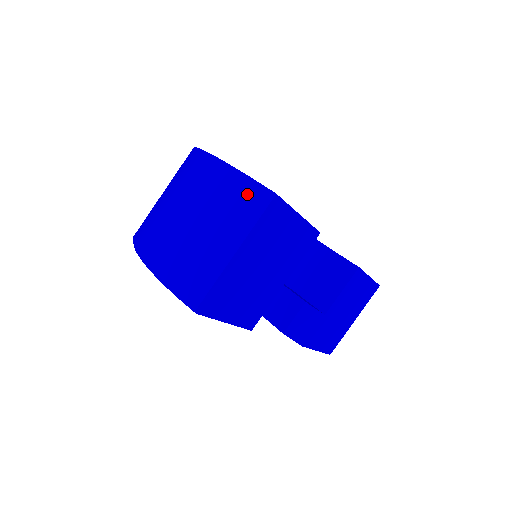
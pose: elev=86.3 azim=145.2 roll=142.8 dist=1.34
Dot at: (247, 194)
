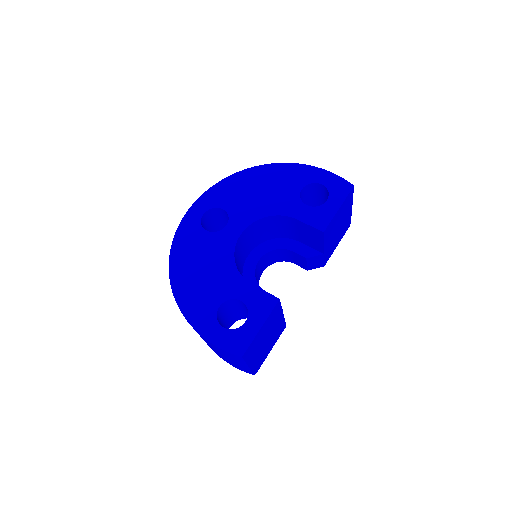
Dot at: (229, 354)
